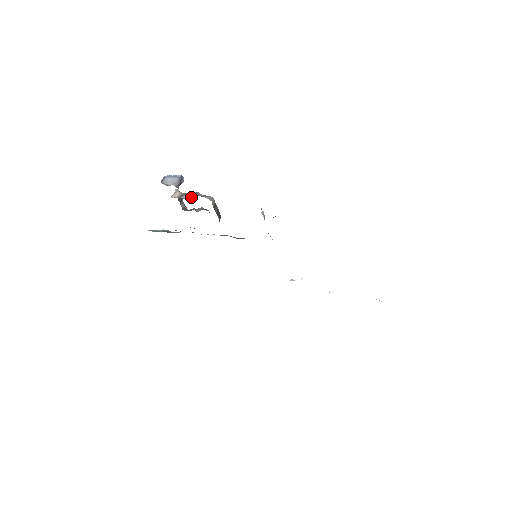
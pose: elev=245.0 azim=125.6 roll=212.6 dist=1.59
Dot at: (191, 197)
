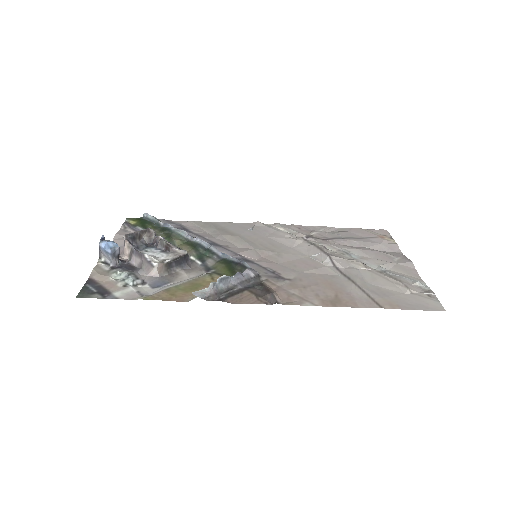
Dot at: (138, 264)
